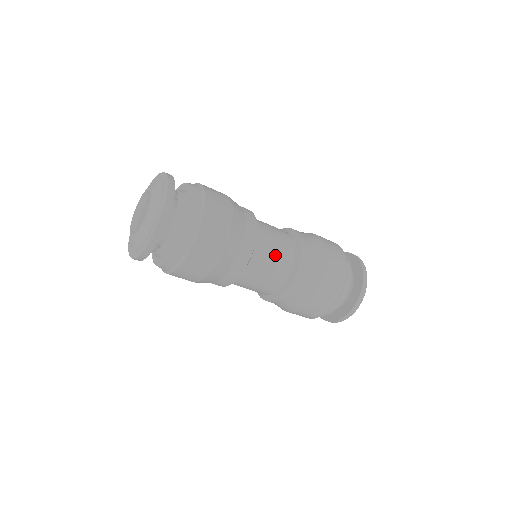
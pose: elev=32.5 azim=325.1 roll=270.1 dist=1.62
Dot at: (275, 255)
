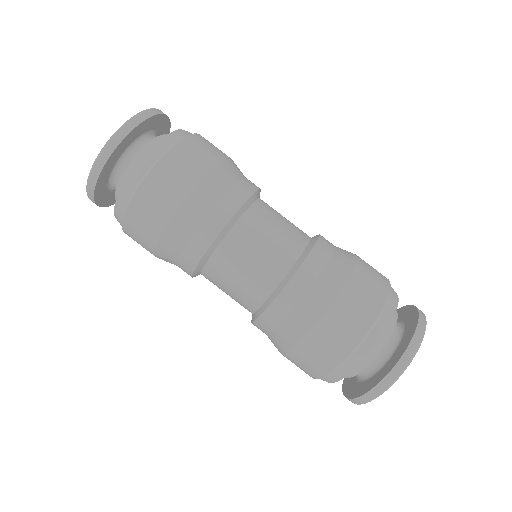
Dot at: (271, 237)
